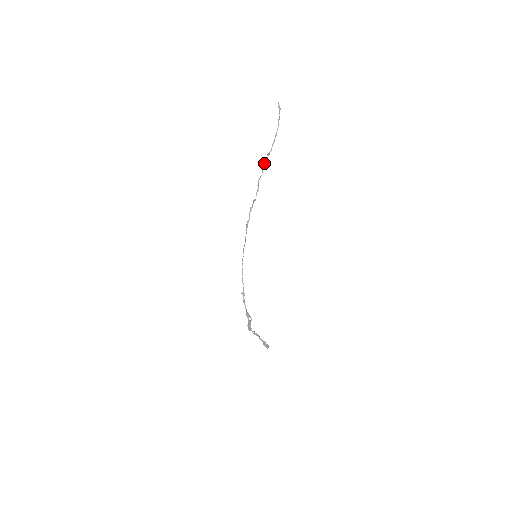
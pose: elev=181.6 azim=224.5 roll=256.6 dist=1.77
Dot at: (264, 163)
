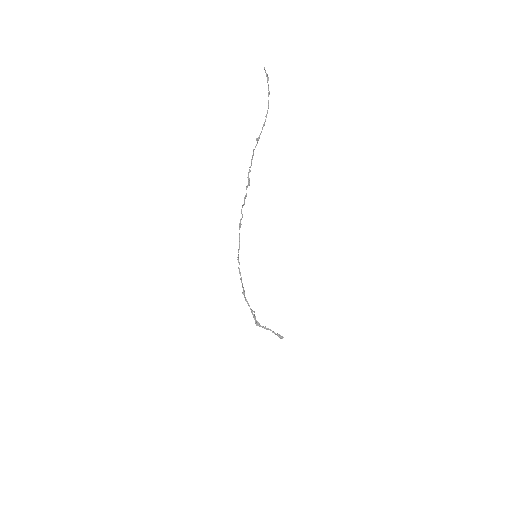
Dot at: (253, 150)
